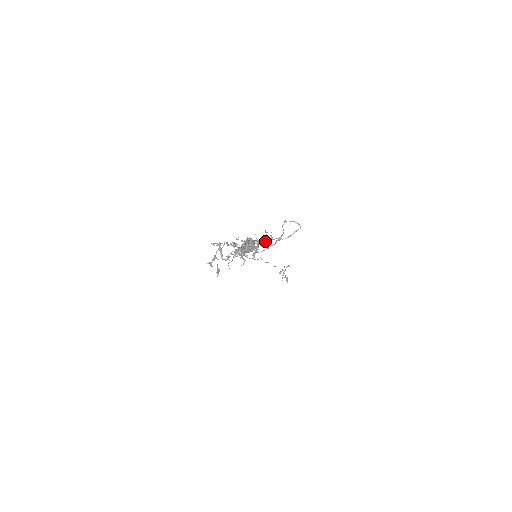
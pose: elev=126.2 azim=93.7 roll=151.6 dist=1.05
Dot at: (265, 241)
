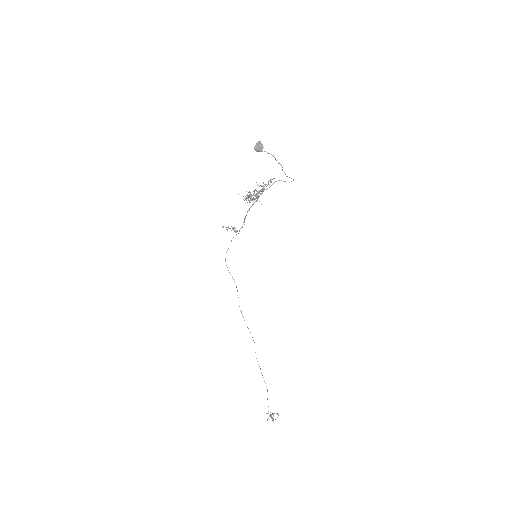
Dot at: (269, 180)
